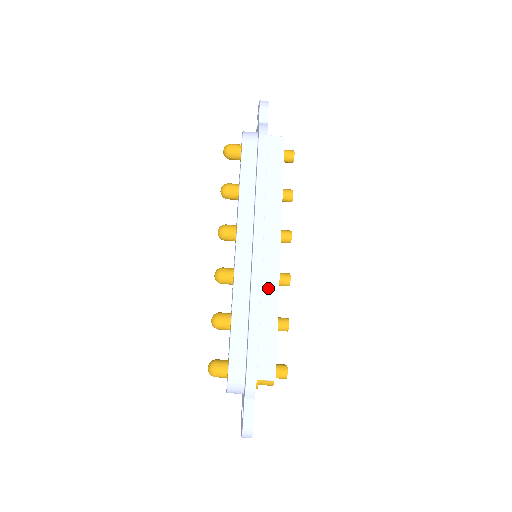
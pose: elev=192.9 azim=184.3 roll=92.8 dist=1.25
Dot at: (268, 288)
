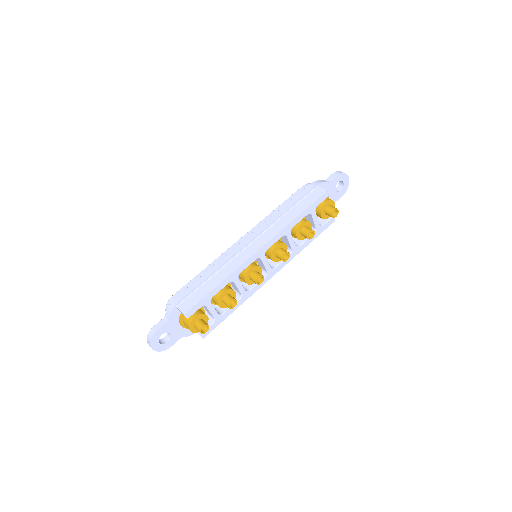
Dot at: (232, 264)
